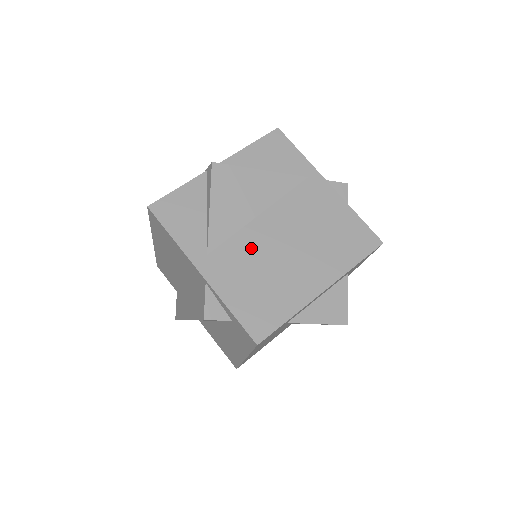
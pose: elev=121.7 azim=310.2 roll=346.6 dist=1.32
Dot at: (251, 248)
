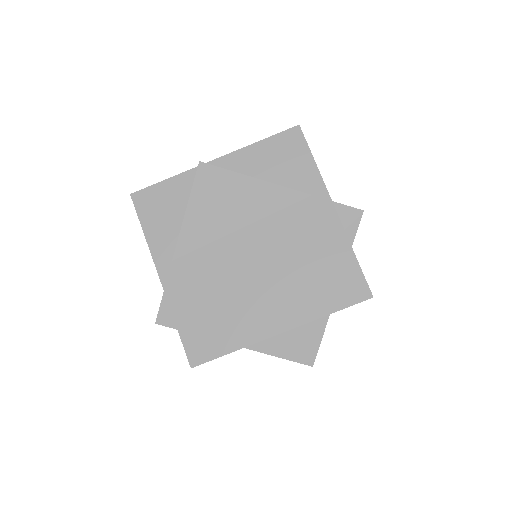
Dot at: (219, 265)
